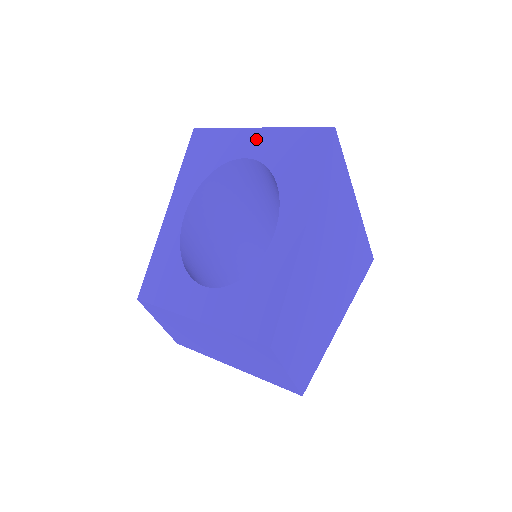
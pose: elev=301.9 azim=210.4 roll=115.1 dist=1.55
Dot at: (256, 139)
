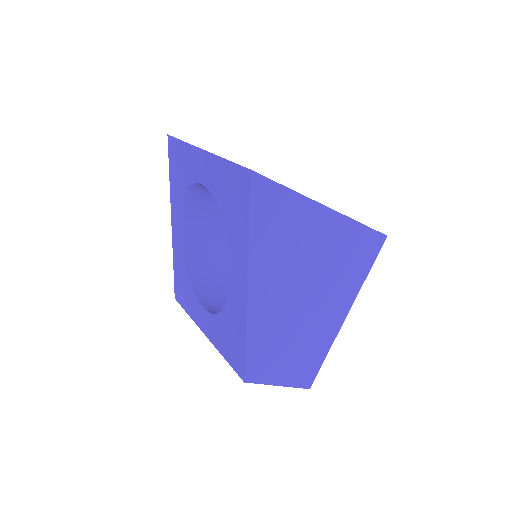
Dot at: (204, 164)
